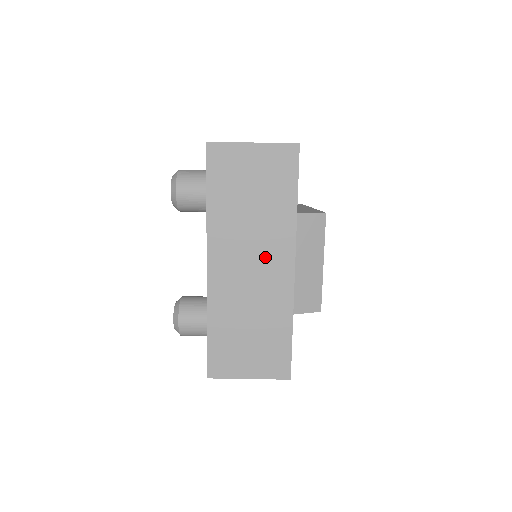
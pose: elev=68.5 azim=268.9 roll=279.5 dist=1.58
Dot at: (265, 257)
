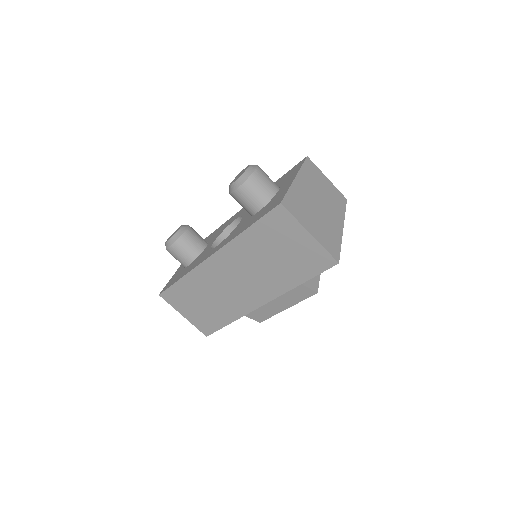
Dot at: (251, 285)
